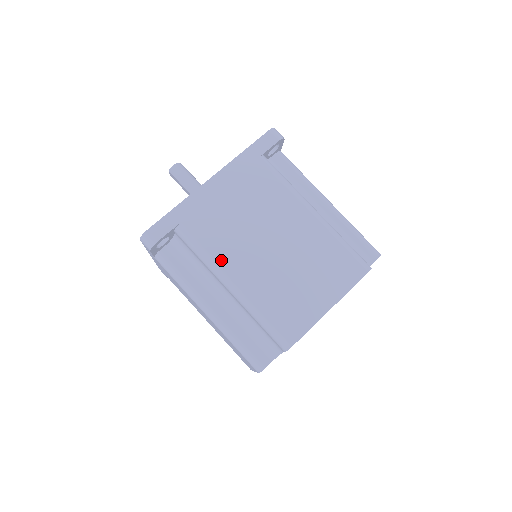
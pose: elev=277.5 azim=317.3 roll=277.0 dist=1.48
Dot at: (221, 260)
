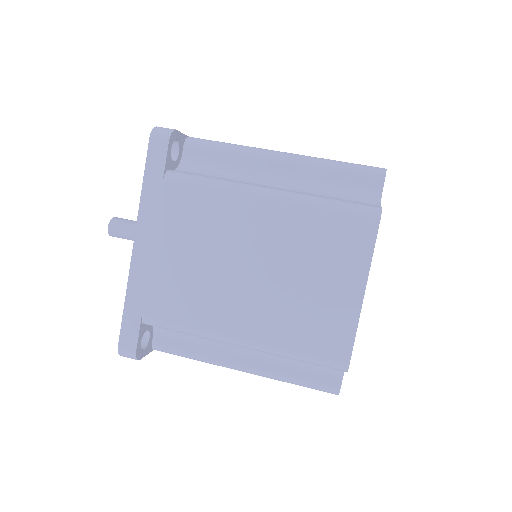
Dot at: (209, 325)
